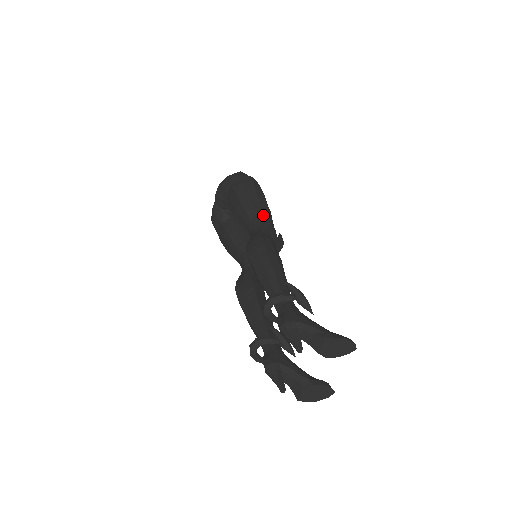
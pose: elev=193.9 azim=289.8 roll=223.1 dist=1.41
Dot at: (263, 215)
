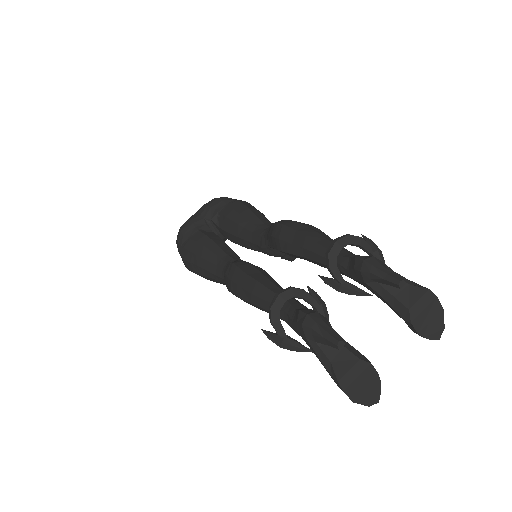
Dot at: occluded
